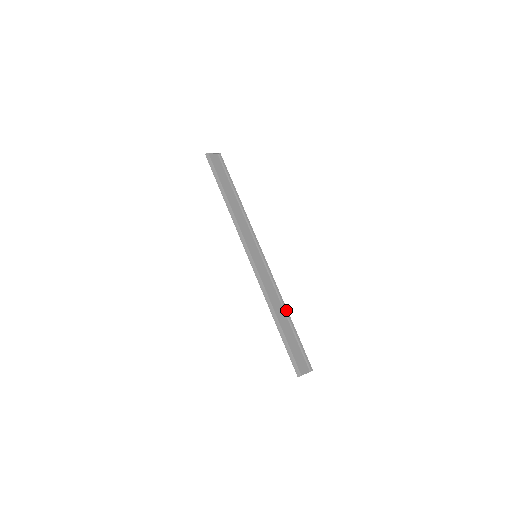
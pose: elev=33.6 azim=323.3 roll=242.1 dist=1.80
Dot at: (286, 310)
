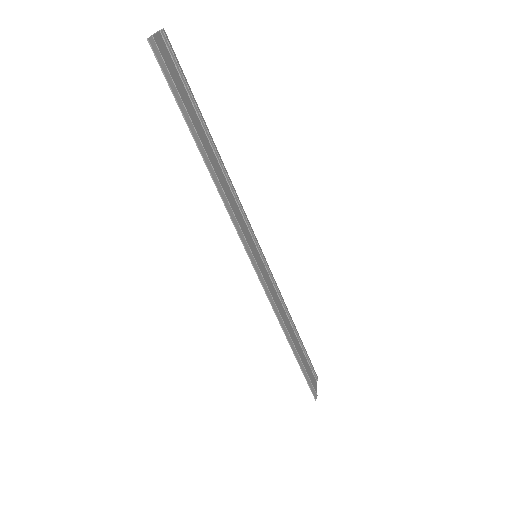
Dot at: (292, 320)
